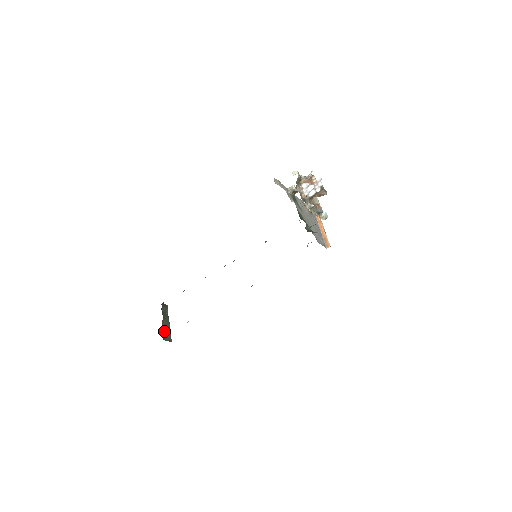
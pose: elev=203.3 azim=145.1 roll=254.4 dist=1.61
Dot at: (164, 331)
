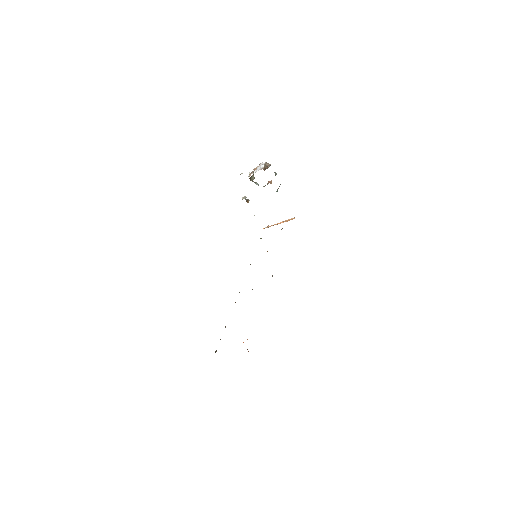
Dot at: occluded
